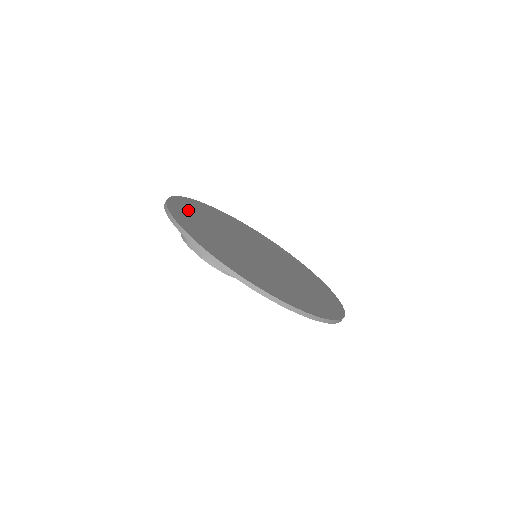
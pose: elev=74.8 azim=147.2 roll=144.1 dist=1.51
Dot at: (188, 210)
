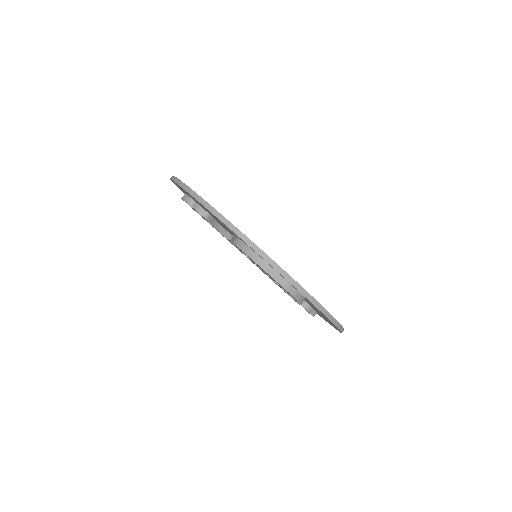
Dot at: occluded
